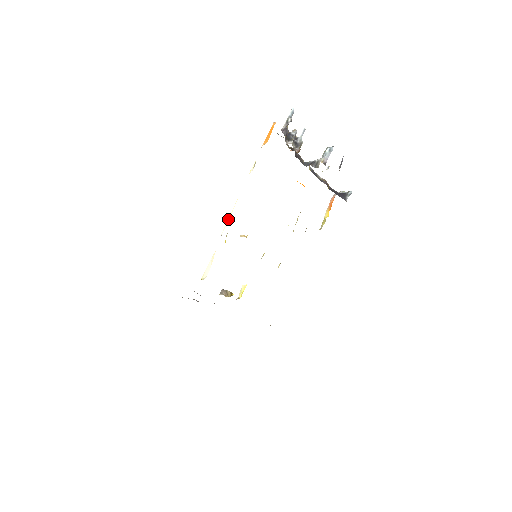
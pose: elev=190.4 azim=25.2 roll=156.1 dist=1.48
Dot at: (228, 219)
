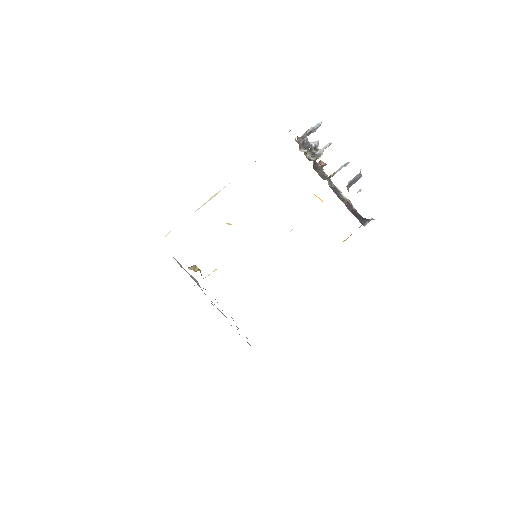
Dot at: (209, 200)
